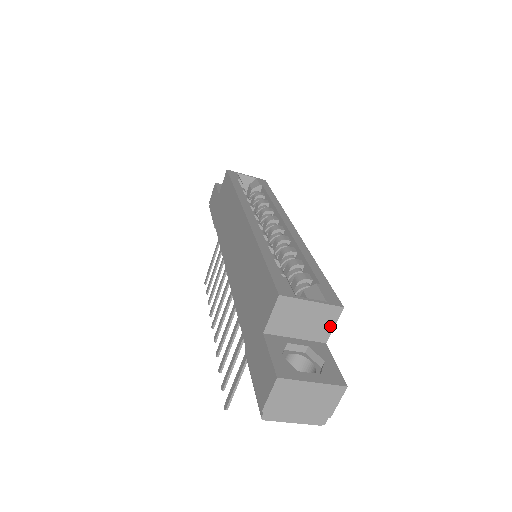
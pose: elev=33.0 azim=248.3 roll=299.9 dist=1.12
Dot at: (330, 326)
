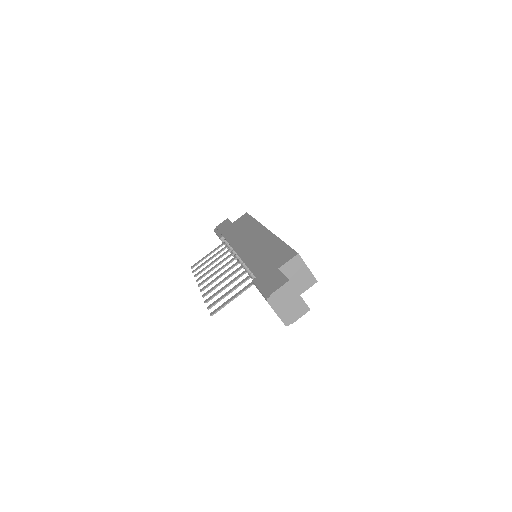
Dot at: (306, 288)
